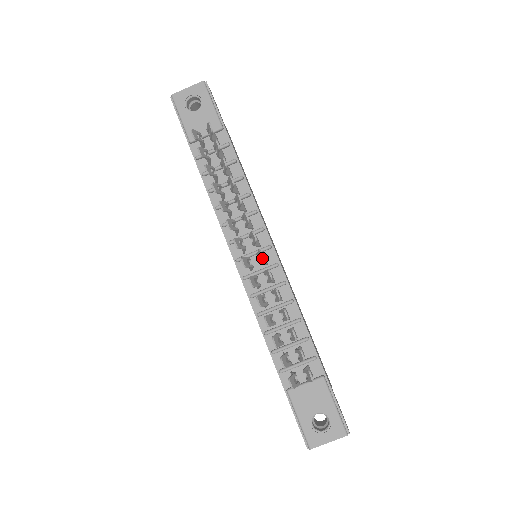
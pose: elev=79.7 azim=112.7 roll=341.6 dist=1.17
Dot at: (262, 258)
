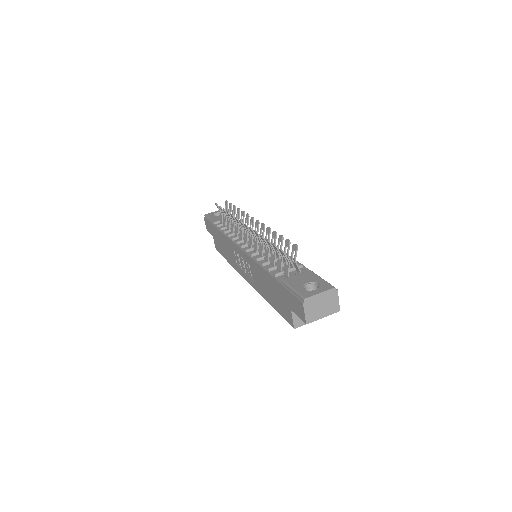
Dot at: (258, 222)
